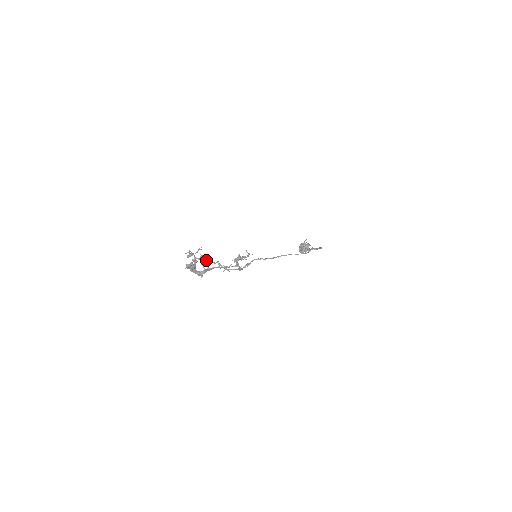
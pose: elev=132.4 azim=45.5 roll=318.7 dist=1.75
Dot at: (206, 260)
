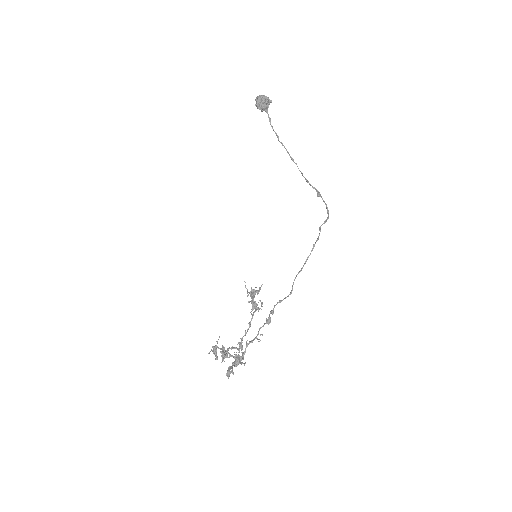
Dot at: (238, 355)
